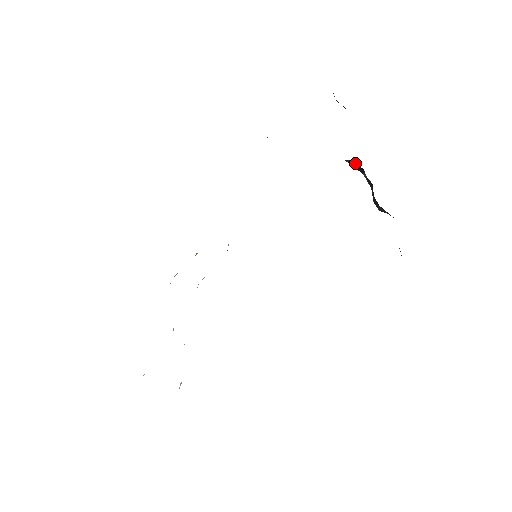
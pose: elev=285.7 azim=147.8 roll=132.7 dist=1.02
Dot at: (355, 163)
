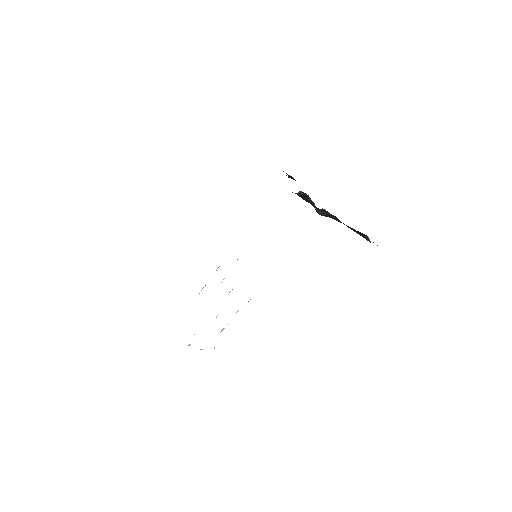
Dot at: (304, 193)
